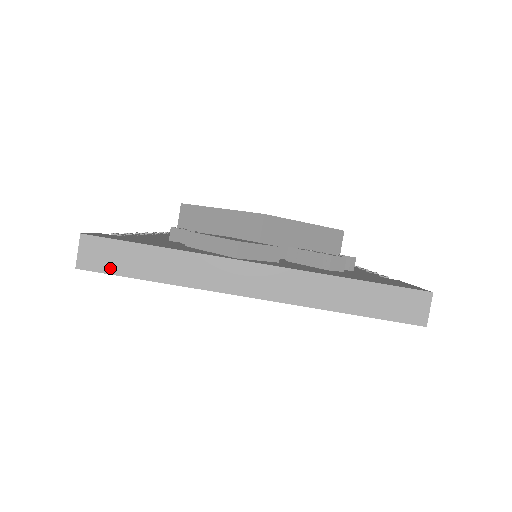
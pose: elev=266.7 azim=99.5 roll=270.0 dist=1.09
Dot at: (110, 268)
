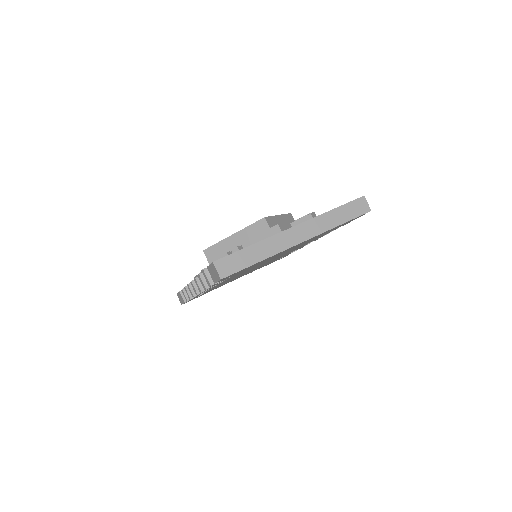
Dot at: (236, 269)
